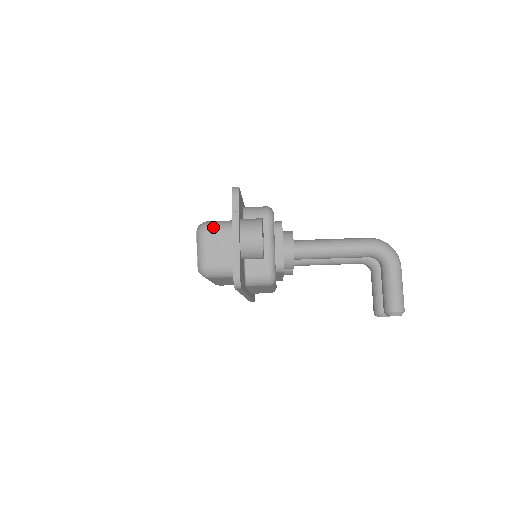
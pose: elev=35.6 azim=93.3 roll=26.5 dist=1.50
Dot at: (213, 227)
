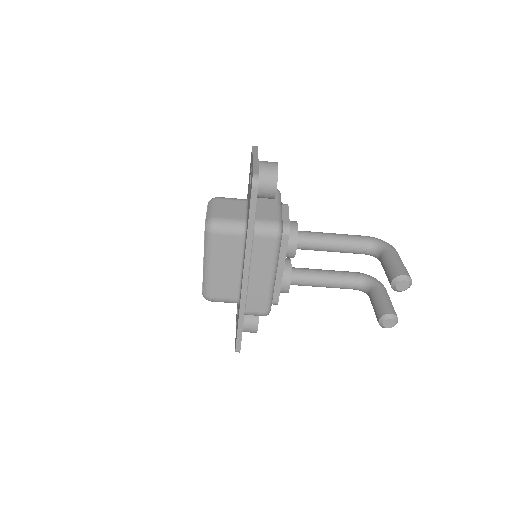
Dot at: occluded
